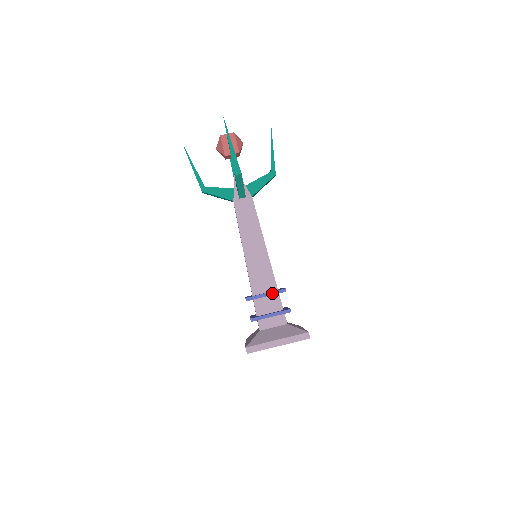
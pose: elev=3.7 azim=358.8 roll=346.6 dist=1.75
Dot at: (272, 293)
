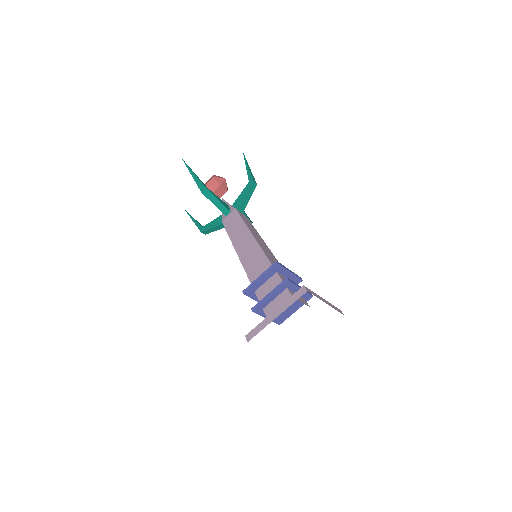
Dot at: (265, 273)
